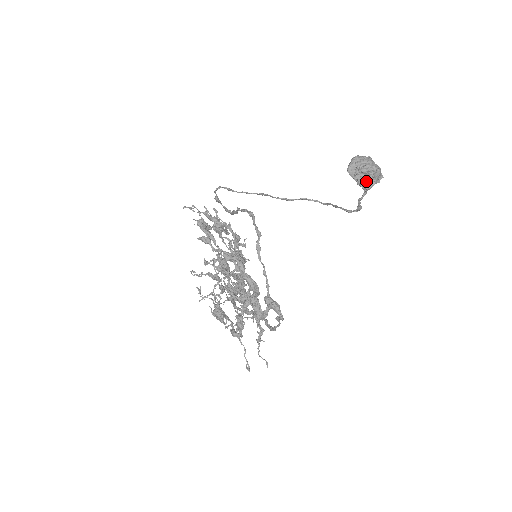
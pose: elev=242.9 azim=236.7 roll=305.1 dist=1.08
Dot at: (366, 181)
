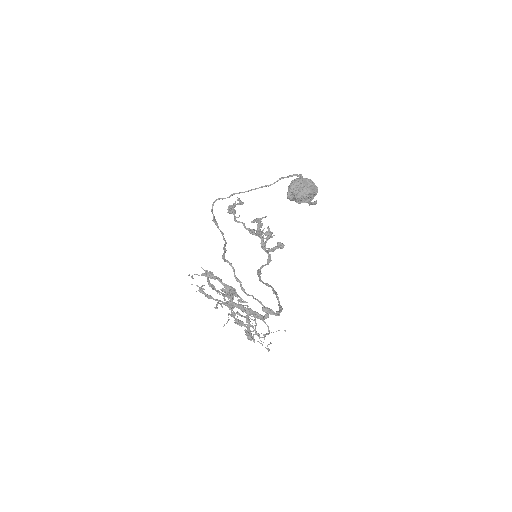
Dot at: (305, 201)
